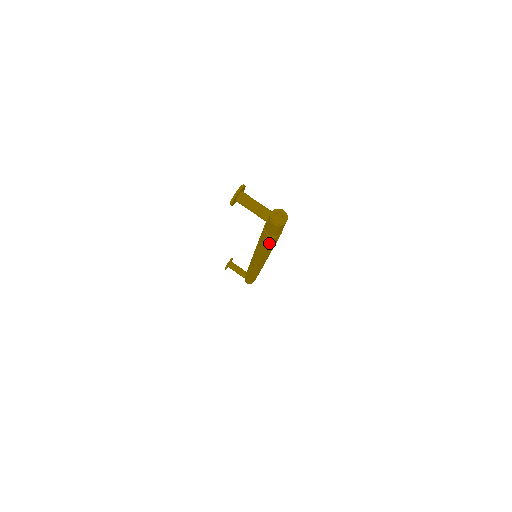
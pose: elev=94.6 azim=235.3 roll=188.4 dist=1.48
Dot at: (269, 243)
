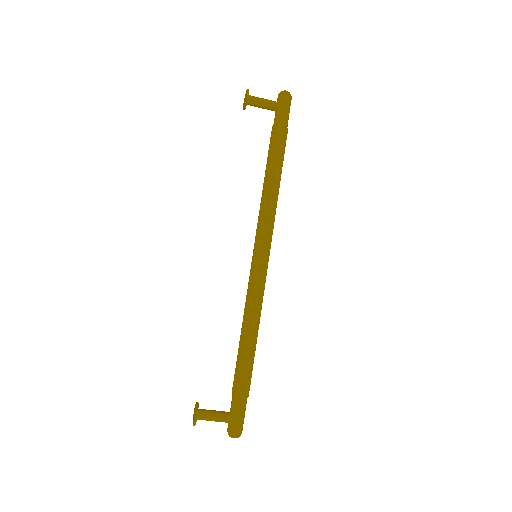
Dot at: occluded
